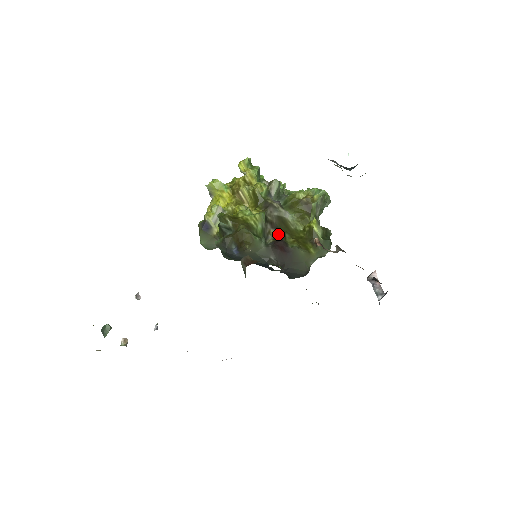
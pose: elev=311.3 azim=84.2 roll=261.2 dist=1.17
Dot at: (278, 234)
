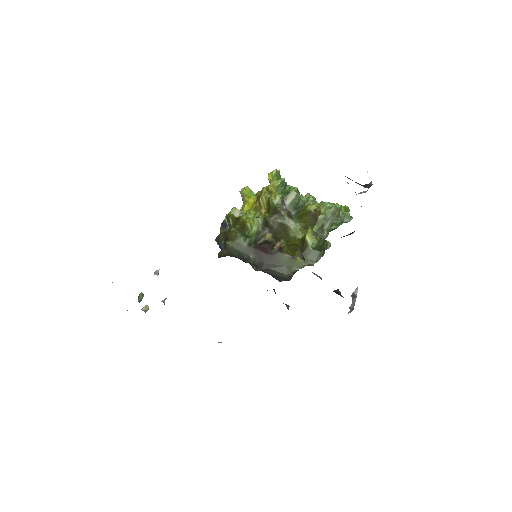
Dot at: (273, 238)
